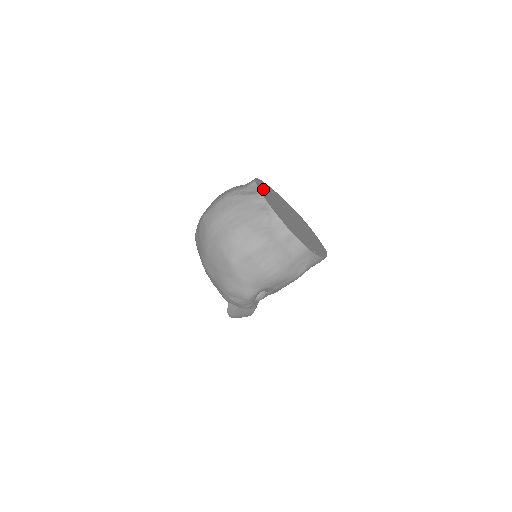
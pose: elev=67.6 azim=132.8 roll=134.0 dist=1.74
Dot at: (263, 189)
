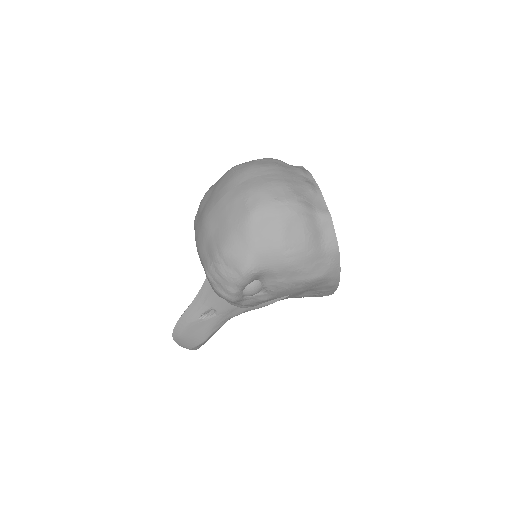
Dot at: occluded
